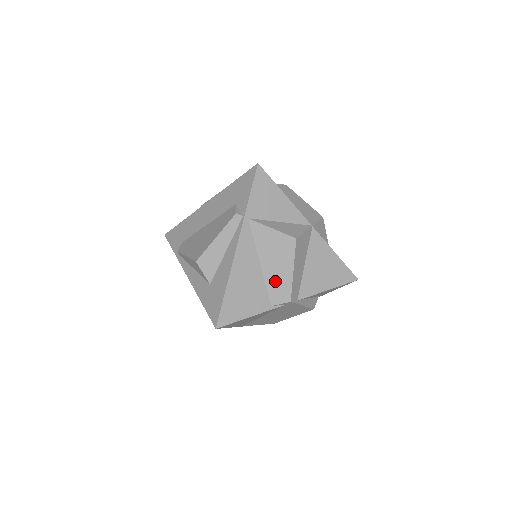
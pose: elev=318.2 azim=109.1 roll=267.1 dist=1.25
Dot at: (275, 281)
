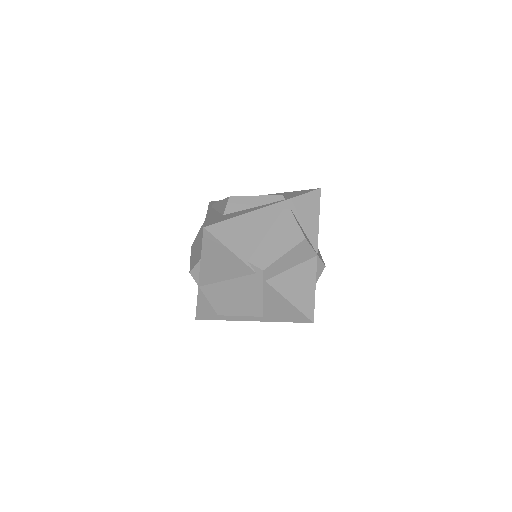
Dot at: (266, 249)
